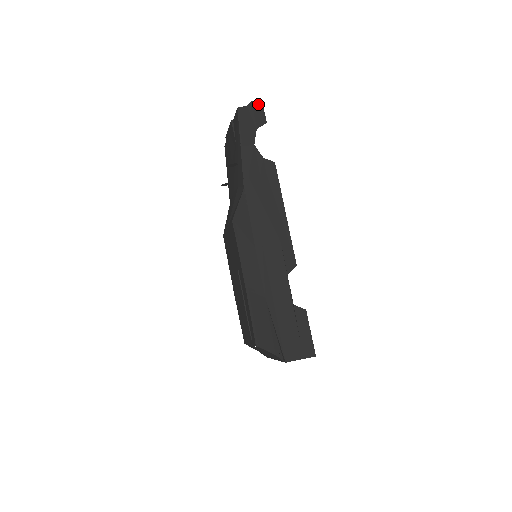
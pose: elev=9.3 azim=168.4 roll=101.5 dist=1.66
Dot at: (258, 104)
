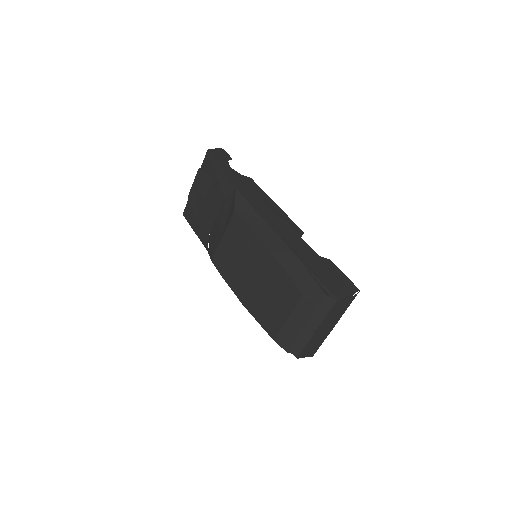
Dot at: (222, 150)
